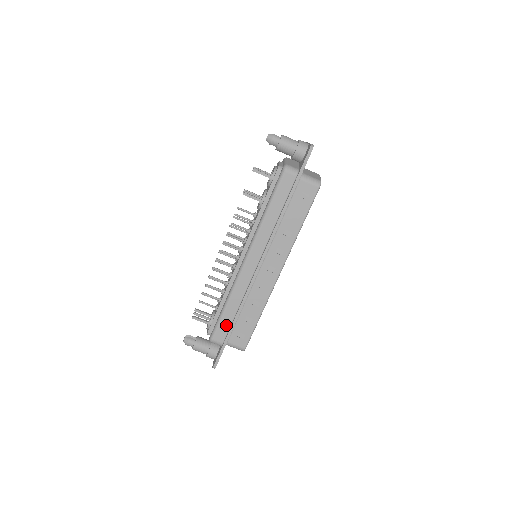
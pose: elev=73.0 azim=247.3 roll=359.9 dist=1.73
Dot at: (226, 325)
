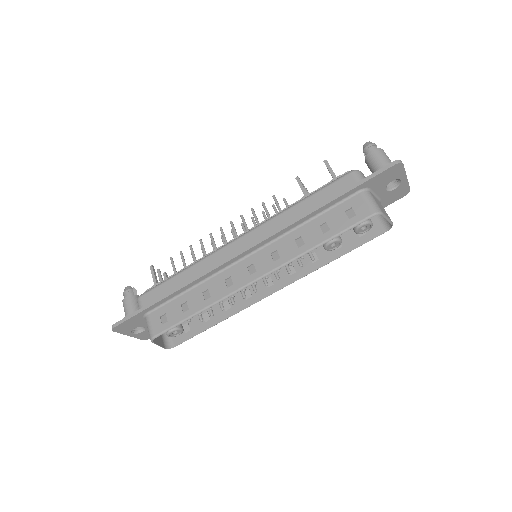
Dot at: (163, 292)
